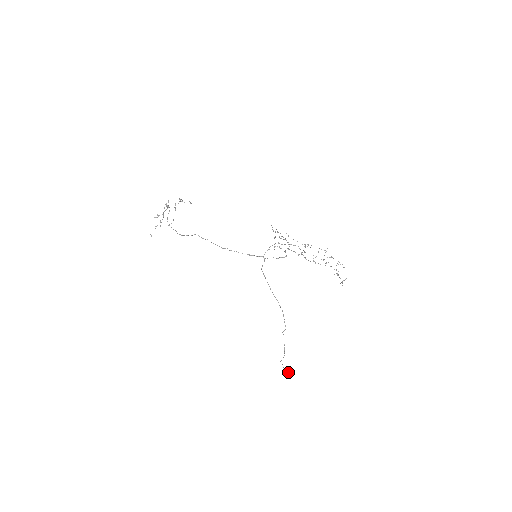
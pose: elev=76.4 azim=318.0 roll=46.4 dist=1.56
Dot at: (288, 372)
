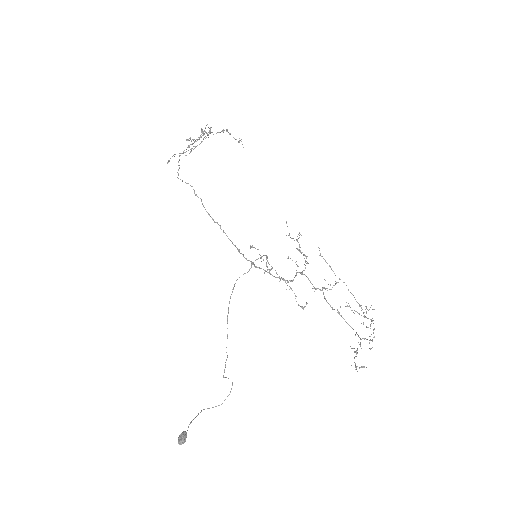
Dot at: (179, 435)
